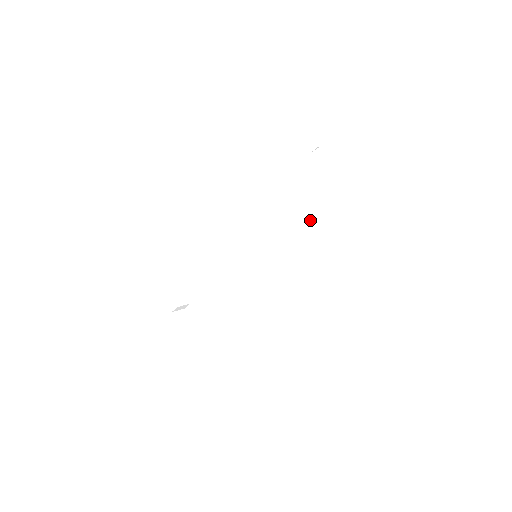
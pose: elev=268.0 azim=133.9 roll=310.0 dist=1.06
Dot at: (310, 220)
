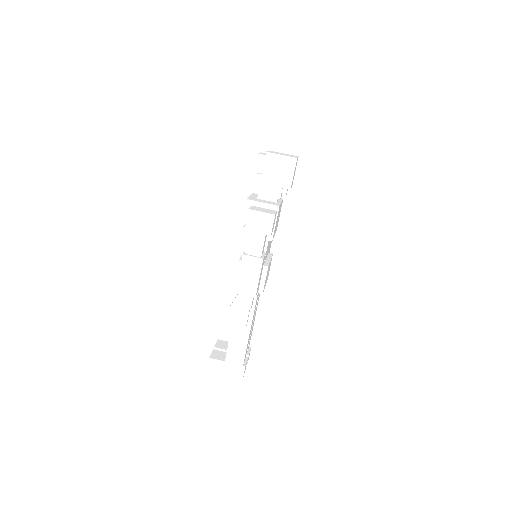
Dot at: (271, 203)
